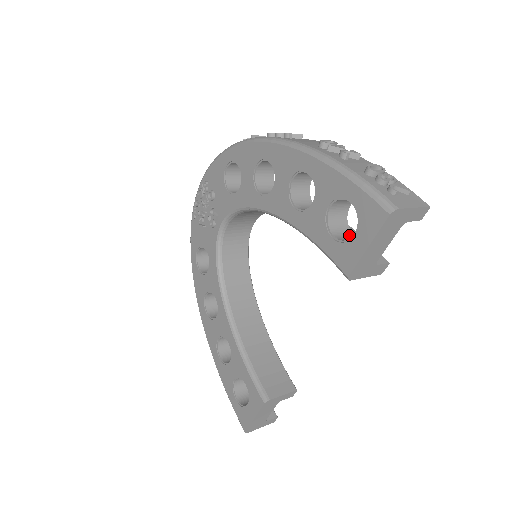
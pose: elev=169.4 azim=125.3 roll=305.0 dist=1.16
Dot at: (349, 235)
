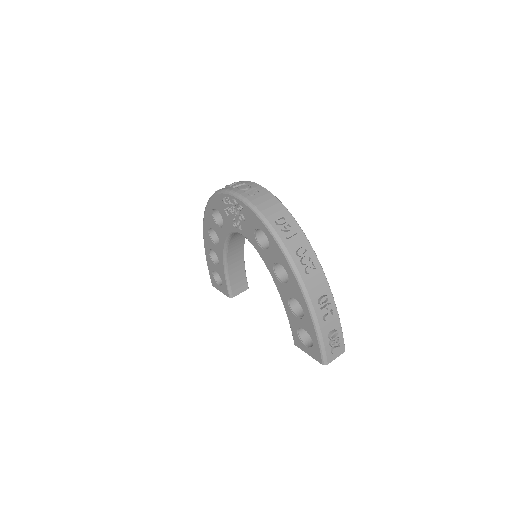
Dot at: occluded
